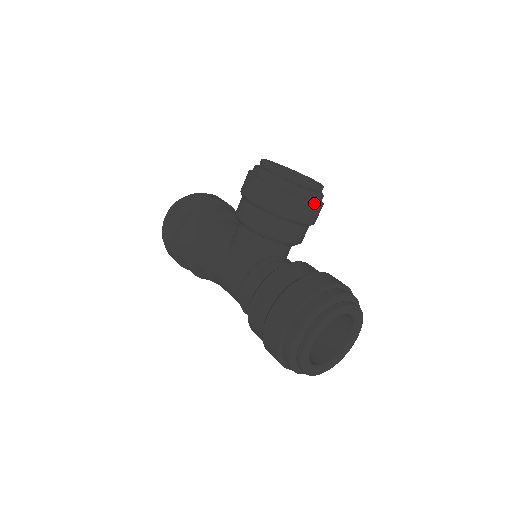
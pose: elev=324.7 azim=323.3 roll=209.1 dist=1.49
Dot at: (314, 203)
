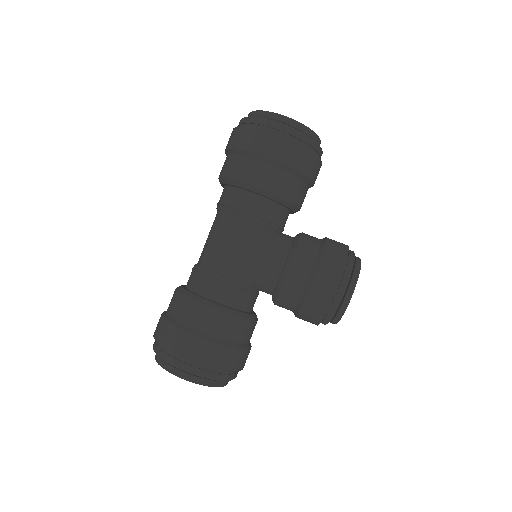
Dot at: occluded
